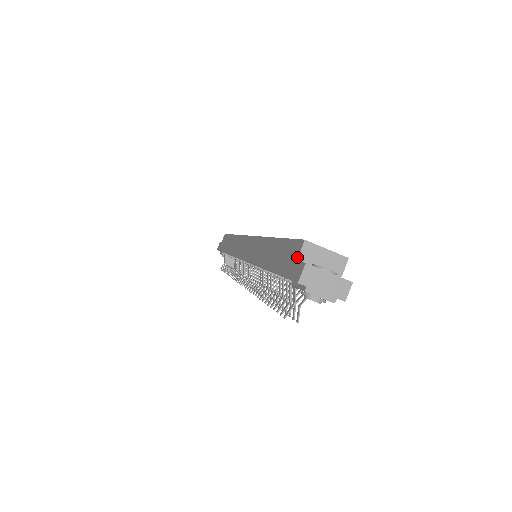
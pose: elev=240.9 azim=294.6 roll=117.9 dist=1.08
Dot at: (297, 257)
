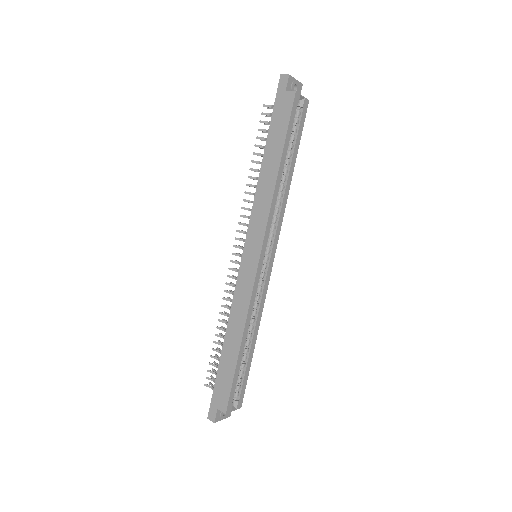
Dot at: (219, 409)
